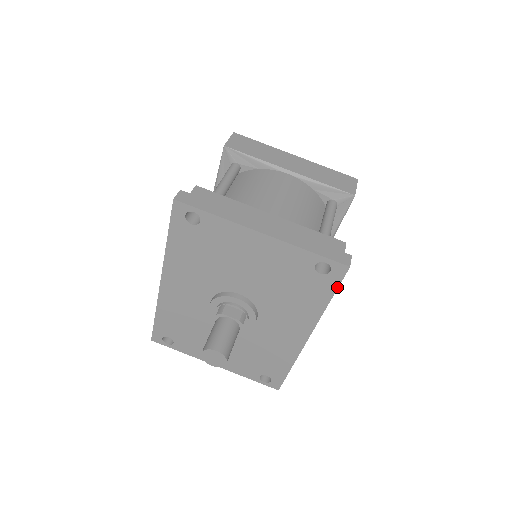
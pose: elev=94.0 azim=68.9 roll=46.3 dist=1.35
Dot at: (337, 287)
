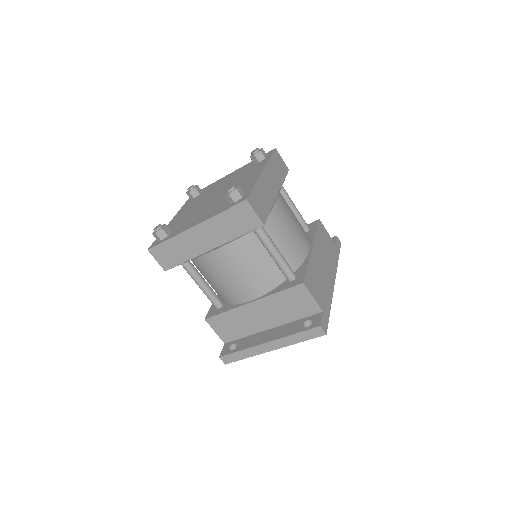
Dot at: (328, 320)
